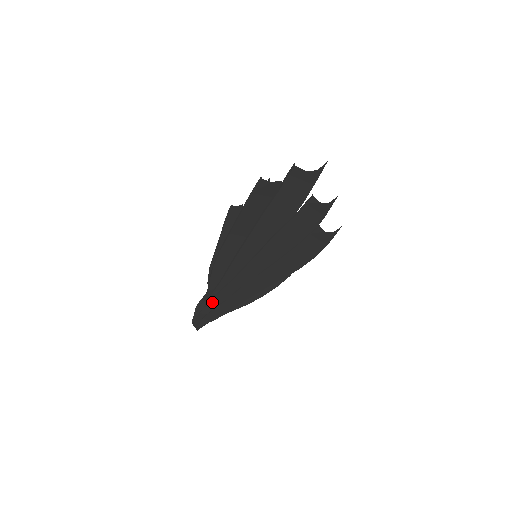
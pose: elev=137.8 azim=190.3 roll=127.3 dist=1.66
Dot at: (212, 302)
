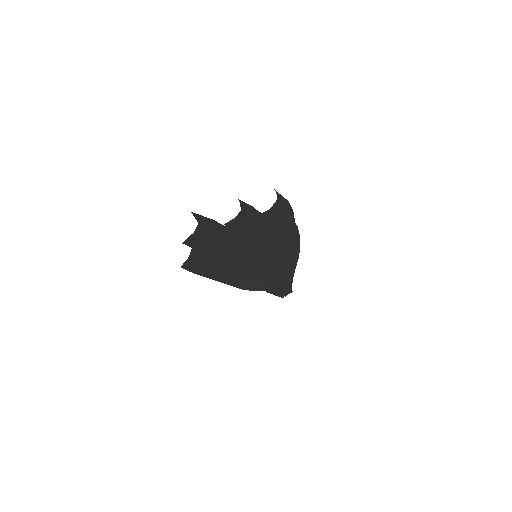
Dot at: (274, 288)
